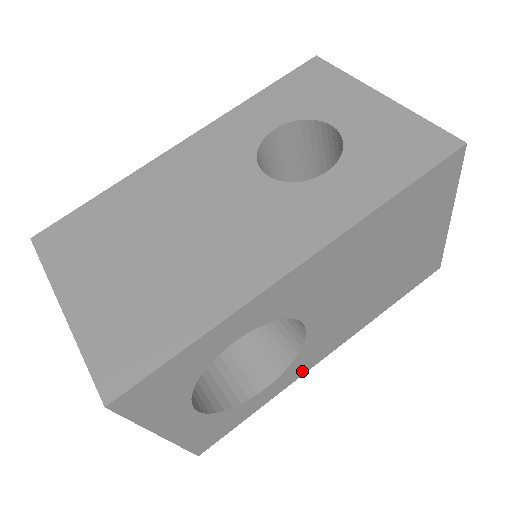
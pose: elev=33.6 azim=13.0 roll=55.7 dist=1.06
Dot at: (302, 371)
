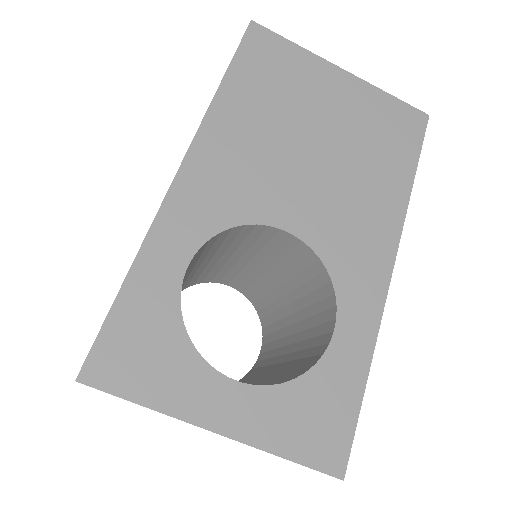
Dot at: (375, 296)
